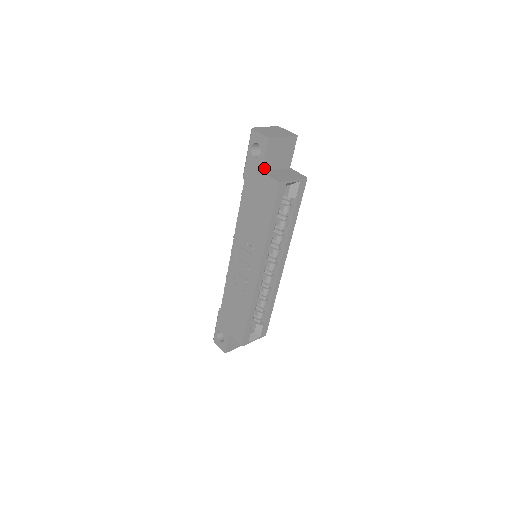
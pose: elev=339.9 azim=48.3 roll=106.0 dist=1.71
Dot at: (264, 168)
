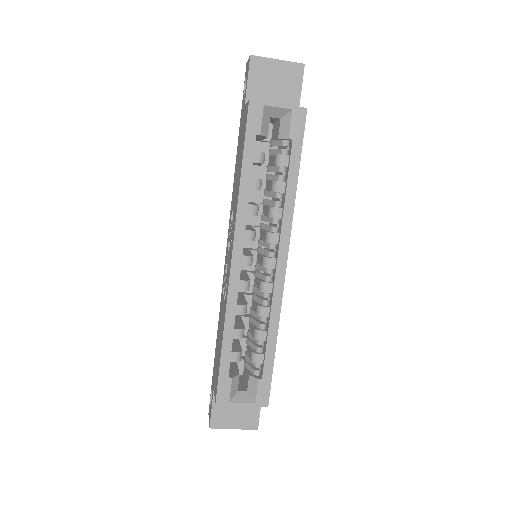
Dot at: occluded
